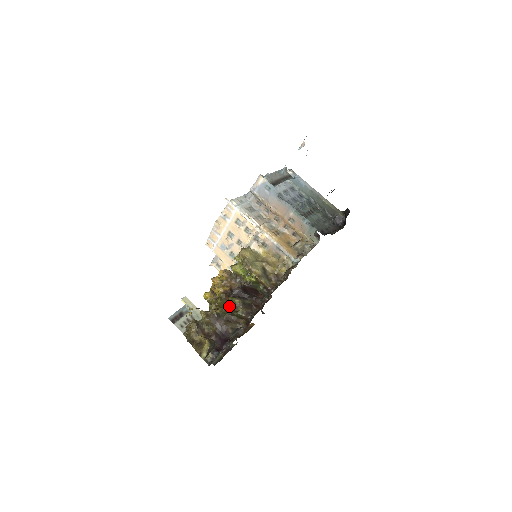
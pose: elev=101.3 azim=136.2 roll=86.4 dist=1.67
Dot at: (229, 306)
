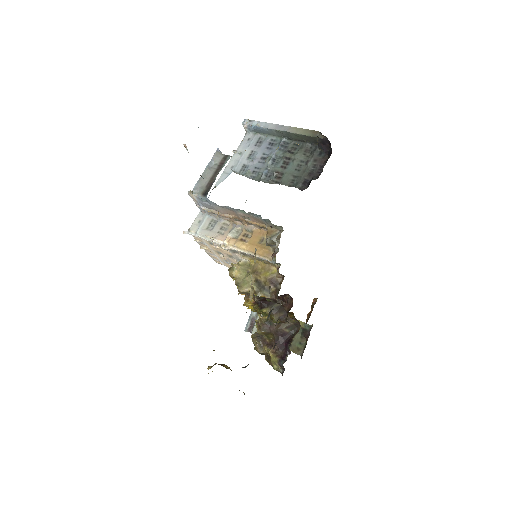
Dot at: occluded
